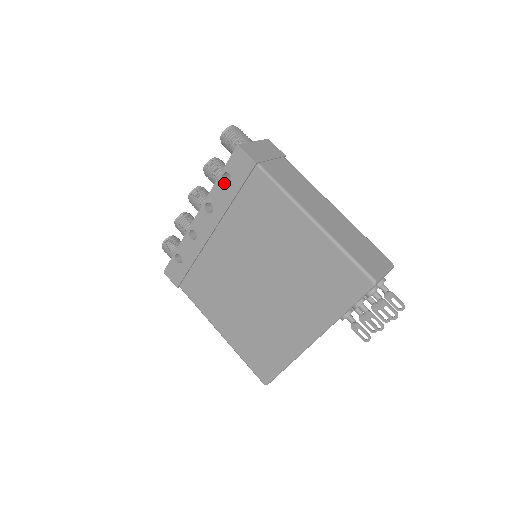
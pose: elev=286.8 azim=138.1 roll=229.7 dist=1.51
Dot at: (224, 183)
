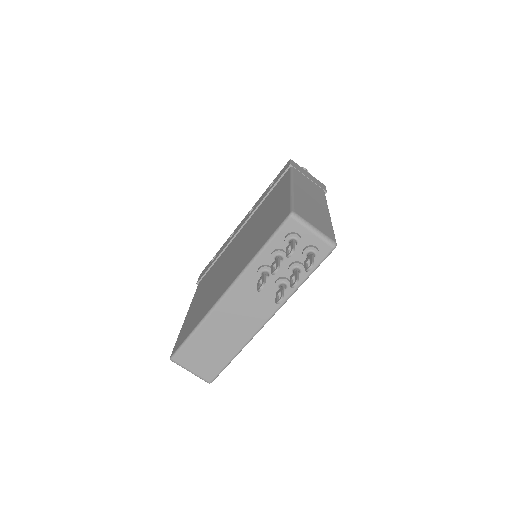
Dot at: occluded
